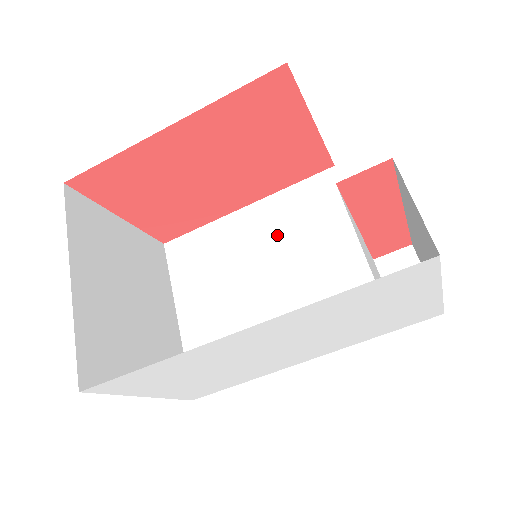
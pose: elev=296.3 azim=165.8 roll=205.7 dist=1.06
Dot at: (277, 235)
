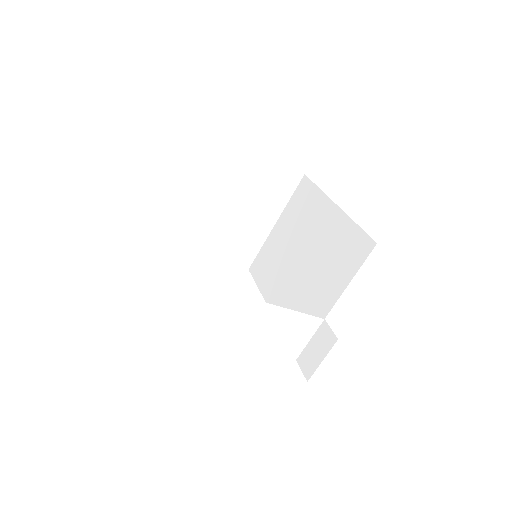
Dot at: (324, 243)
